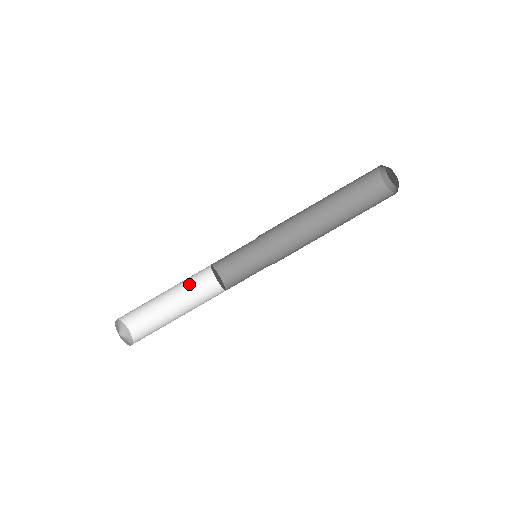
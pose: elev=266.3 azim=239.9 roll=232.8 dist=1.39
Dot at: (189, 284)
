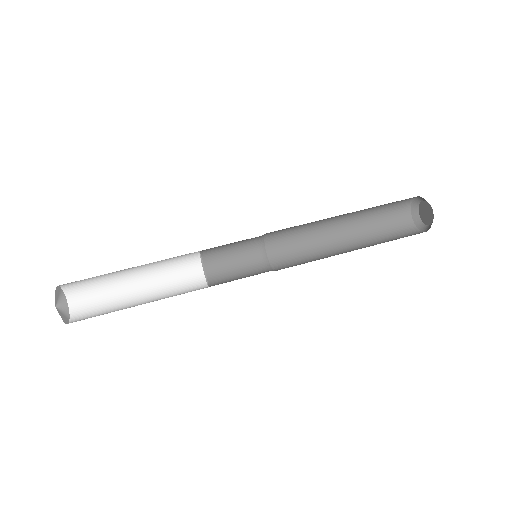
Dot at: (167, 282)
